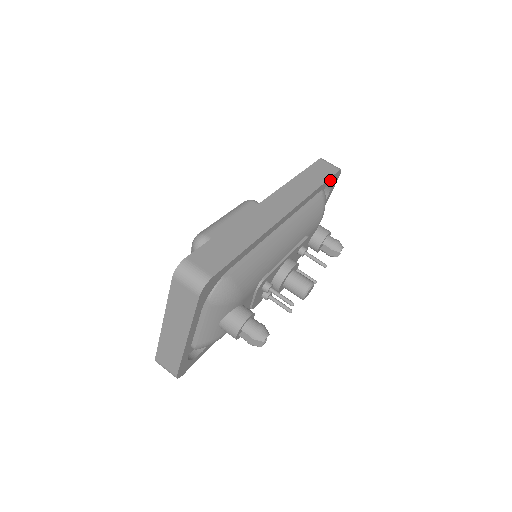
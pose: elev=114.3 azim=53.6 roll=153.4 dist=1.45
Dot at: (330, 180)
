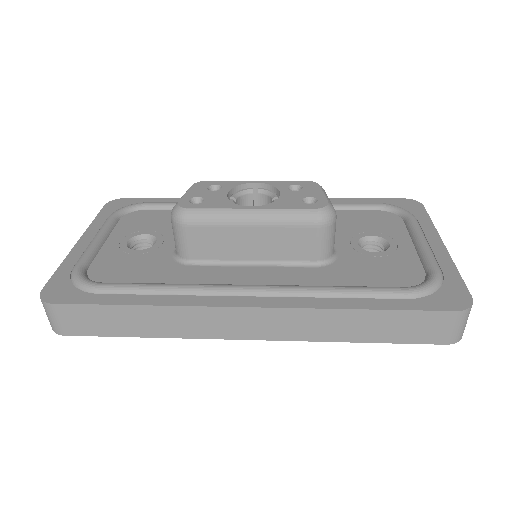
Dot at: occluded
